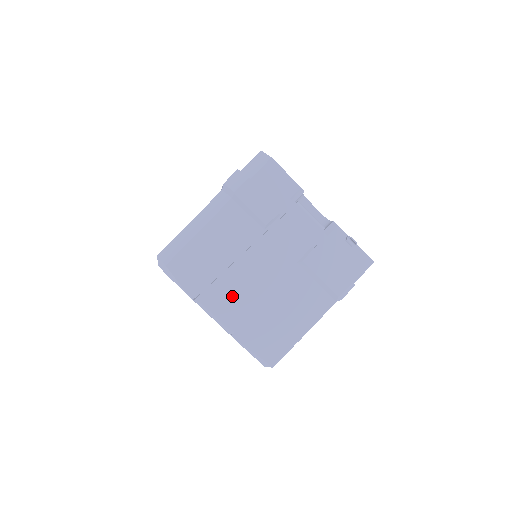
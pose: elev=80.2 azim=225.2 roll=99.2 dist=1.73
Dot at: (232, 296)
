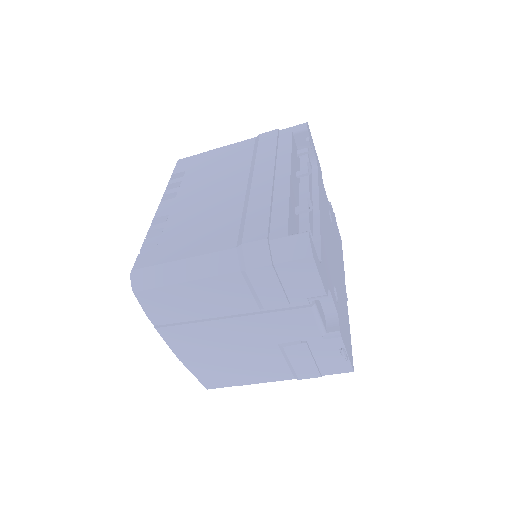
Dot at: (195, 340)
